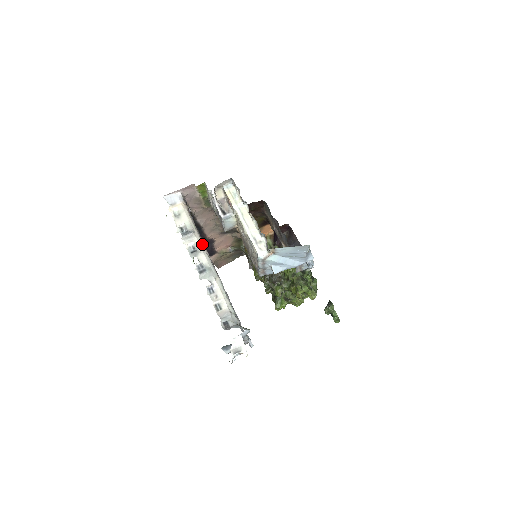
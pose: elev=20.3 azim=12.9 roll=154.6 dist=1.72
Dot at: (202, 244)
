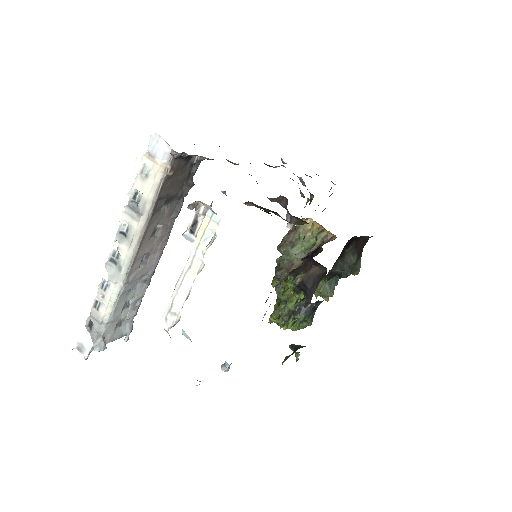
Dot at: (138, 236)
